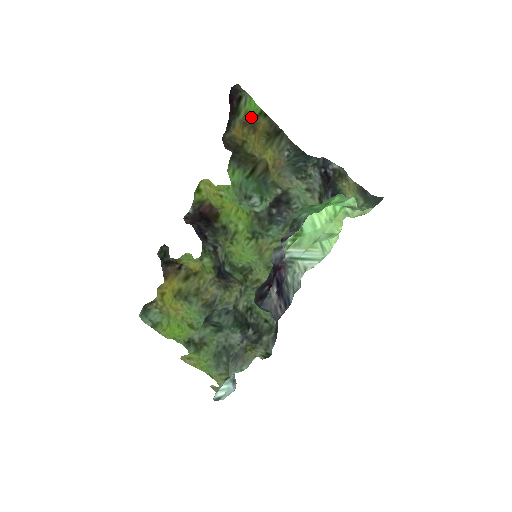
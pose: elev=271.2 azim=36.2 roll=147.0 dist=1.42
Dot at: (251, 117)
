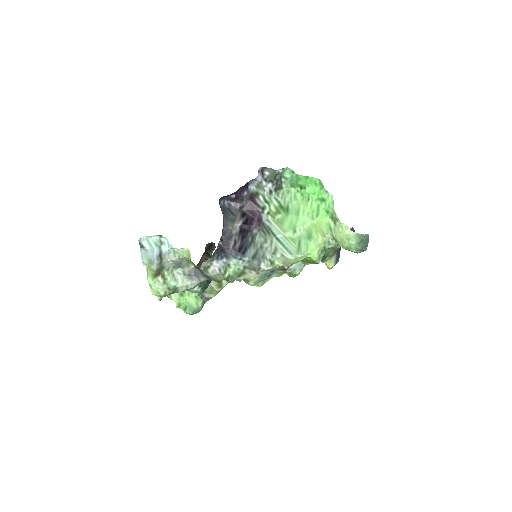
Dot at: occluded
